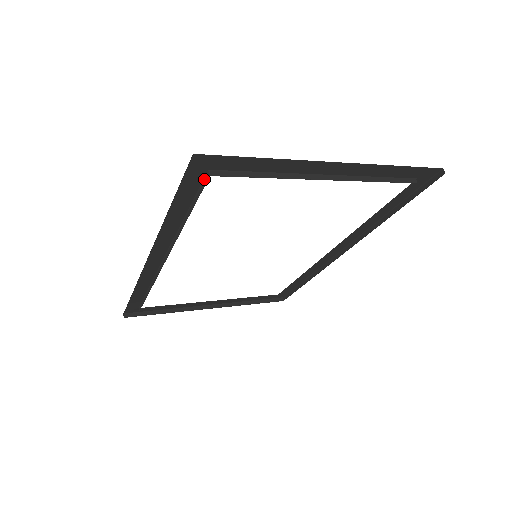
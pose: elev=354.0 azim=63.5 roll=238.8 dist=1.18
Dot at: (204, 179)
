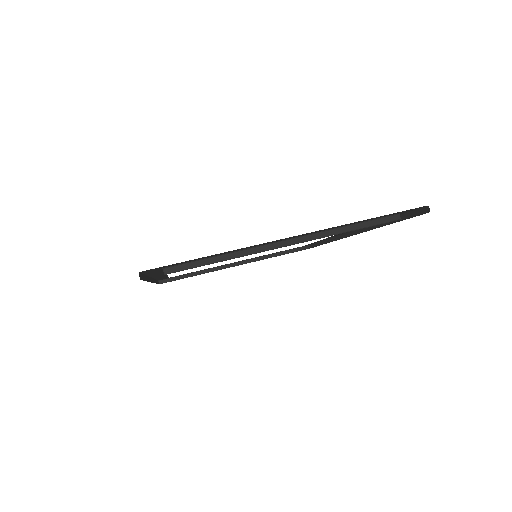
Dot at: occluded
